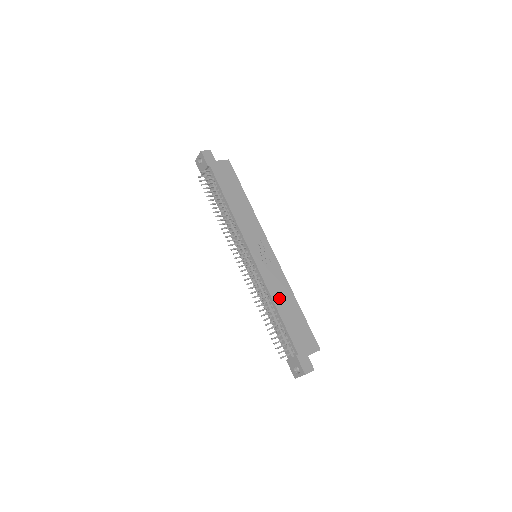
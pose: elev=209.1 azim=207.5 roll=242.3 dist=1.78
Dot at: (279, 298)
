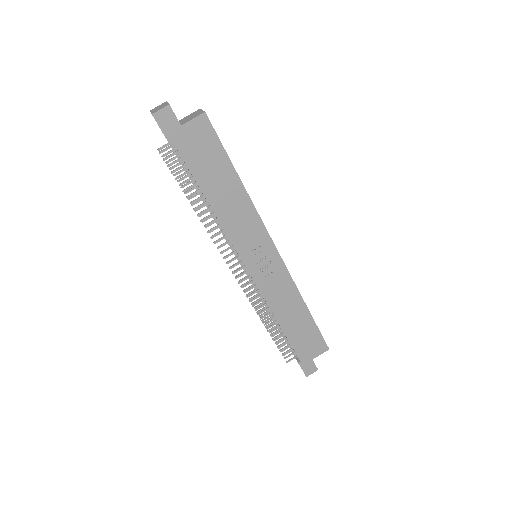
Dot at: (283, 311)
